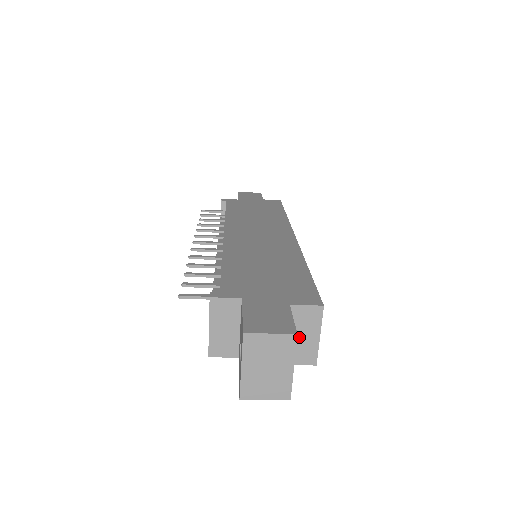
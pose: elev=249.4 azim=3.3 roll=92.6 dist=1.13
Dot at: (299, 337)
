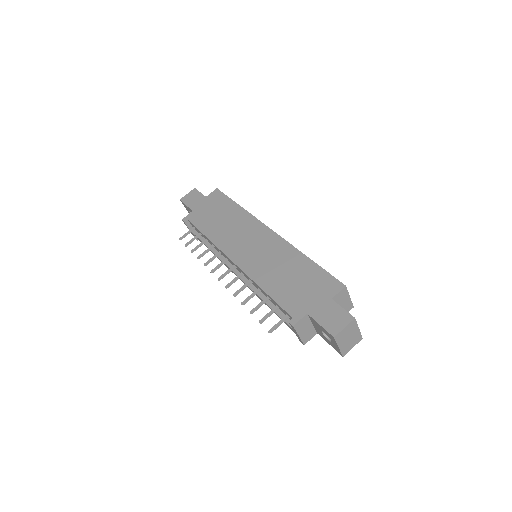
Dot at: (341, 305)
